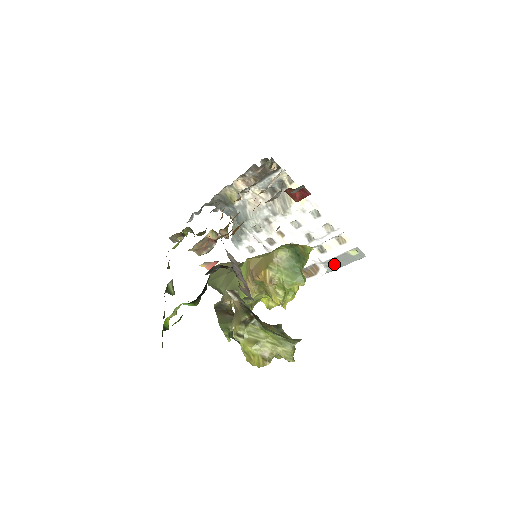
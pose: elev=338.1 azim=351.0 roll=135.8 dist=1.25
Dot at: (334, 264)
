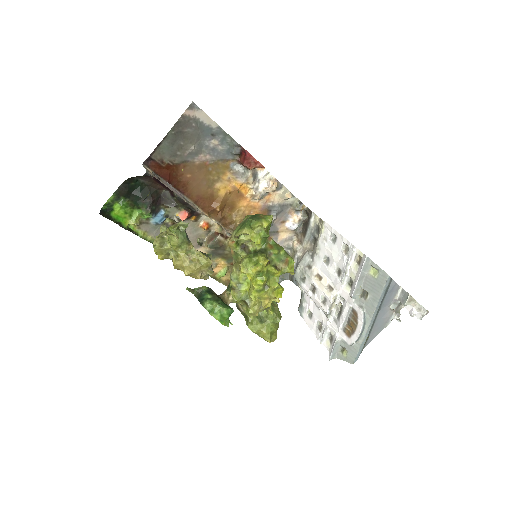
Dot at: (368, 301)
